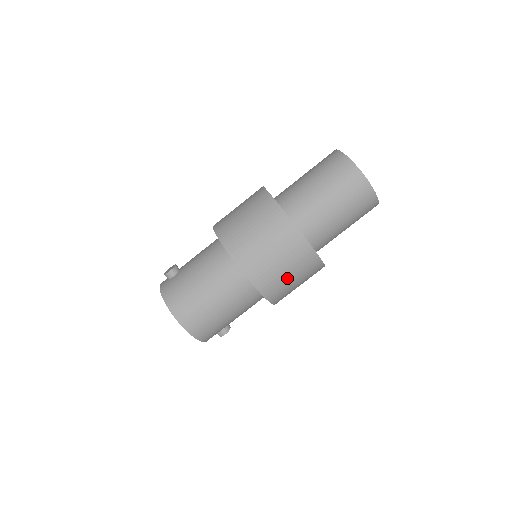
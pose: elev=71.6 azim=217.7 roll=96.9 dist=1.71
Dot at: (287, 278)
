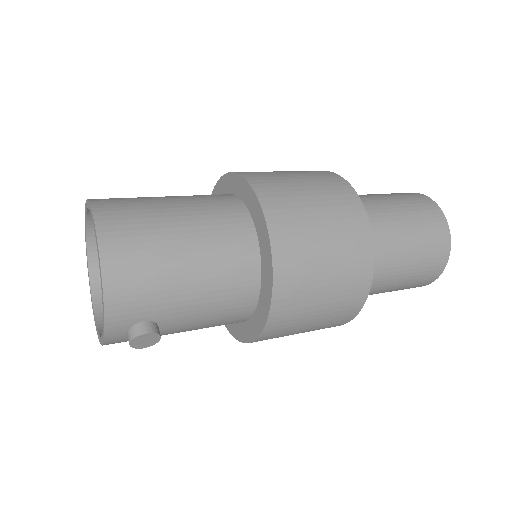
Dot at: (317, 237)
